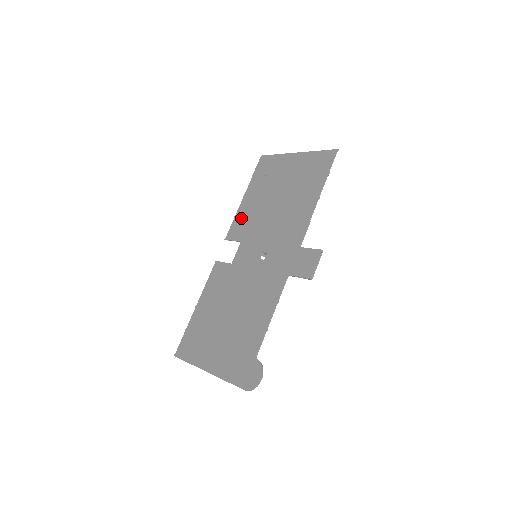
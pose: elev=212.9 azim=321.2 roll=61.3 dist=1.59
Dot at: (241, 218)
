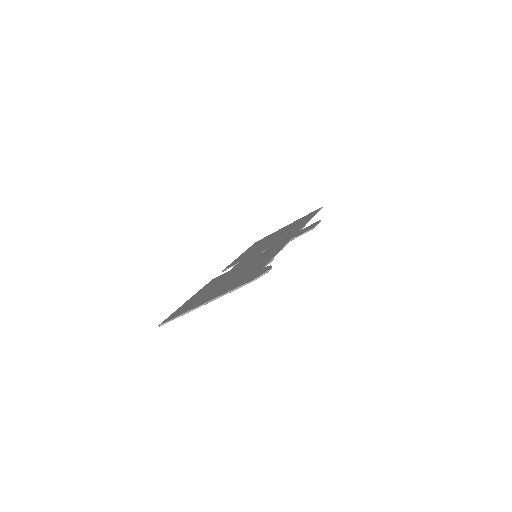
Dot at: occluded
